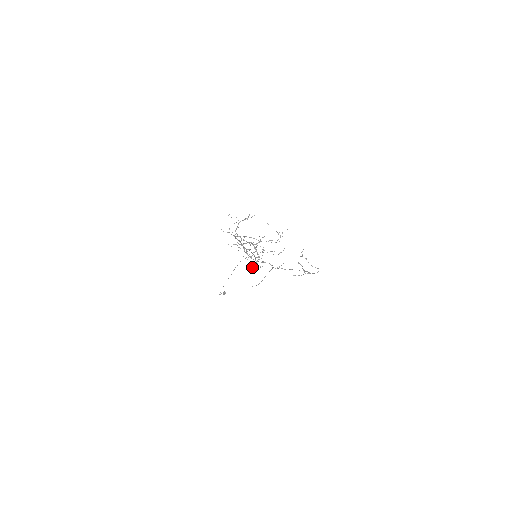
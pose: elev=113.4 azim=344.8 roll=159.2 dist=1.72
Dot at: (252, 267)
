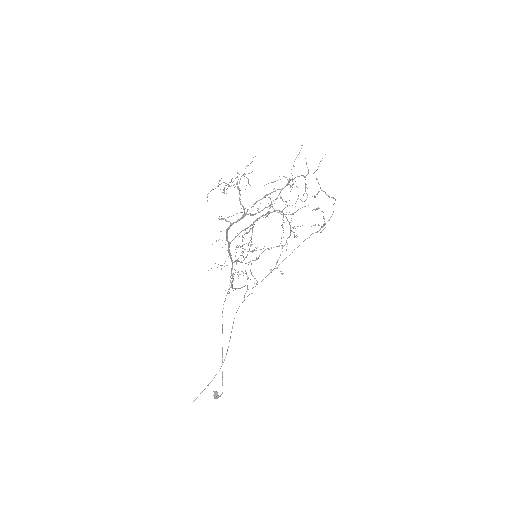
Dot at: (256, 283)
